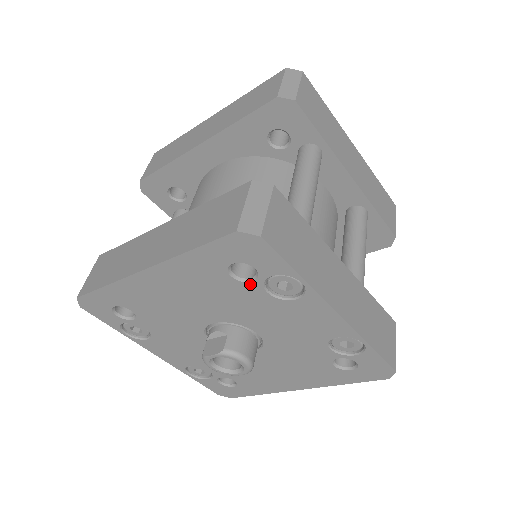
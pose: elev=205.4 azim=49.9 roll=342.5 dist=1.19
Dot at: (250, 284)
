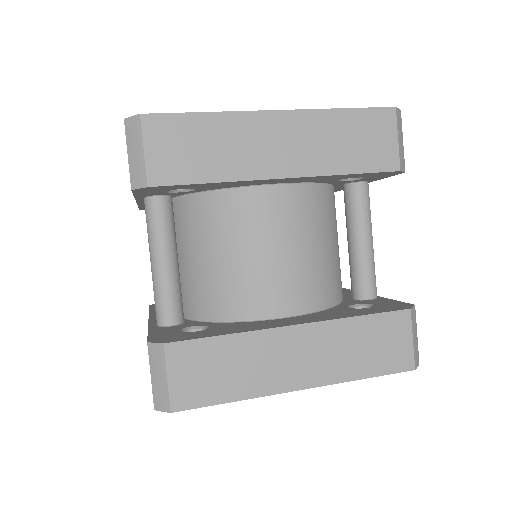
Dot at: occluded
